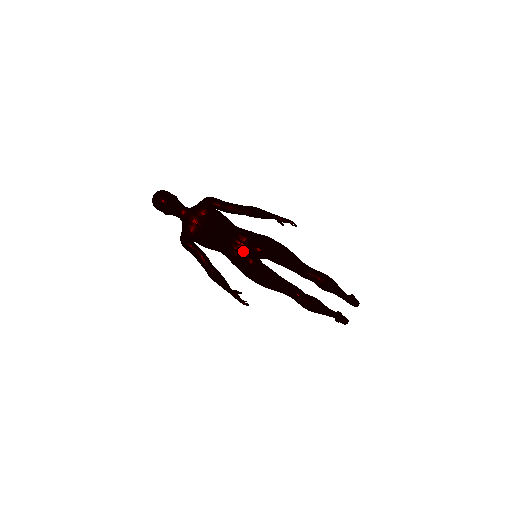
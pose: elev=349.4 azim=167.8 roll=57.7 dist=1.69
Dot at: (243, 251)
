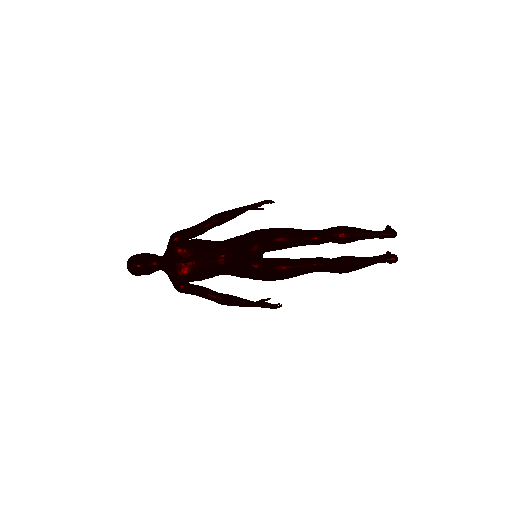
Dot at: (237, 261)
